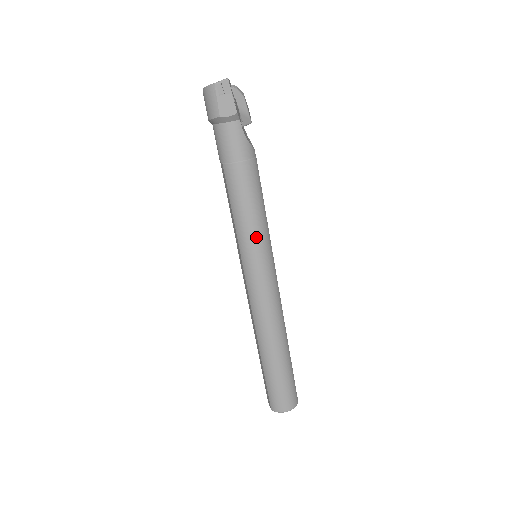
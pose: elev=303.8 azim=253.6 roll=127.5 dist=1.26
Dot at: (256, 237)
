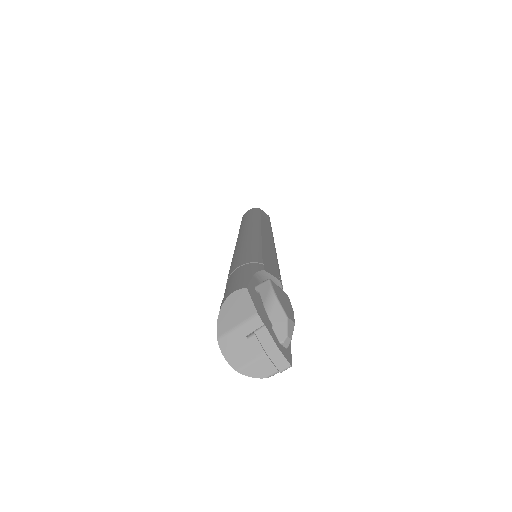
Dot at: occluded
